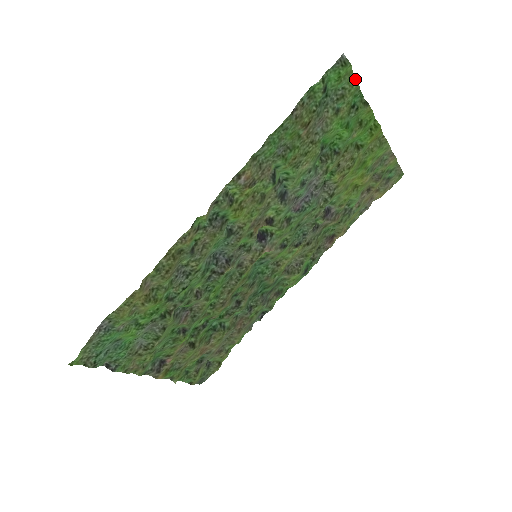
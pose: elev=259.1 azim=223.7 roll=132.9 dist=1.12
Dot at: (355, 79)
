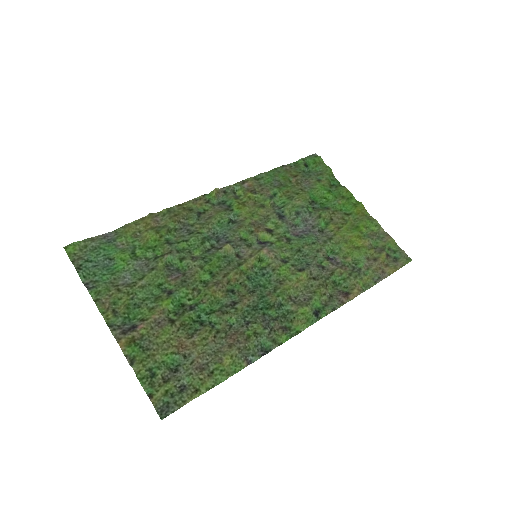
Dot at: (328, 167)
